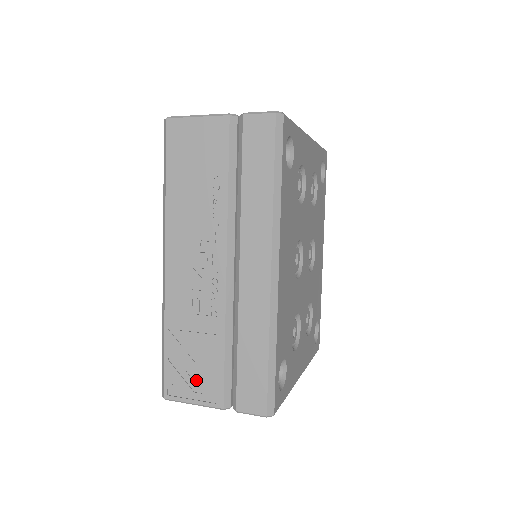
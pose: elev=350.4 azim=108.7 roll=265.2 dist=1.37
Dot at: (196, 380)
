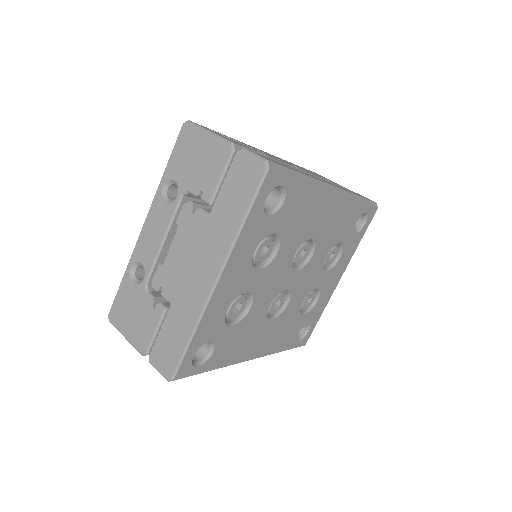
Dot at: occluded
